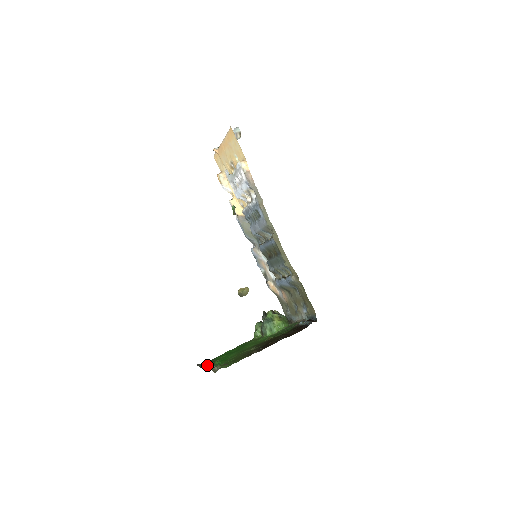
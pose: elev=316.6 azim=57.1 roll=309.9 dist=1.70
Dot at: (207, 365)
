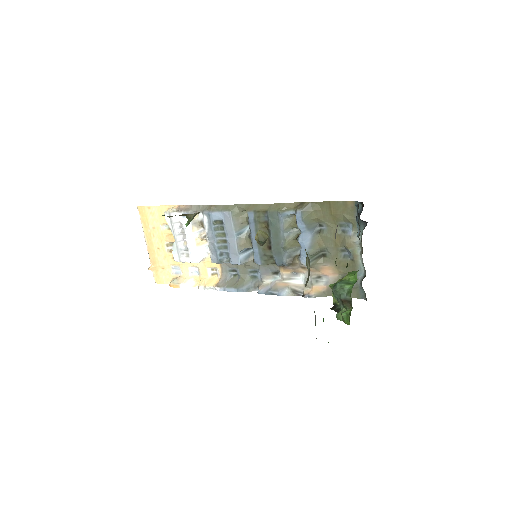
Dot at: occluded
